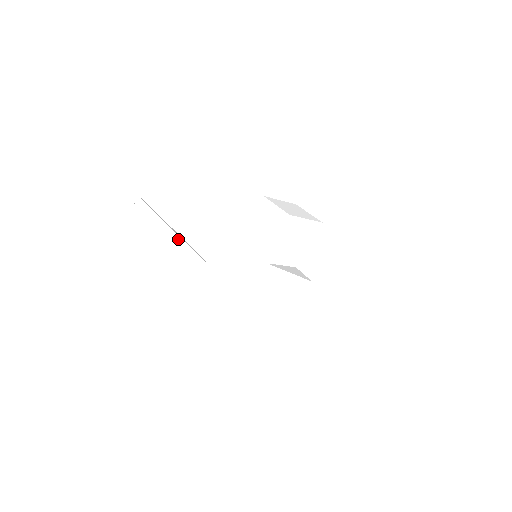
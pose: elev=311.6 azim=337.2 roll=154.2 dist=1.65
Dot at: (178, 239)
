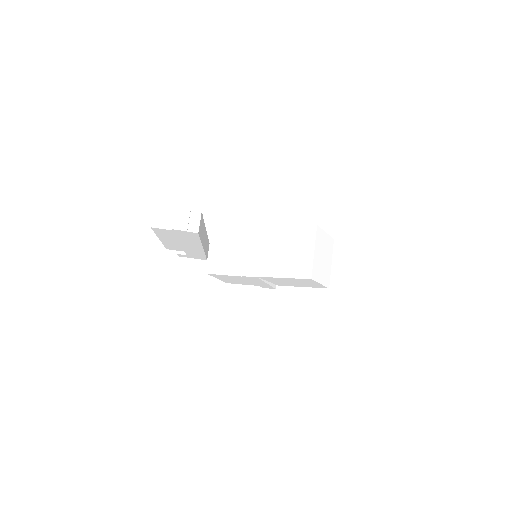
Dot at: (200, 248)
